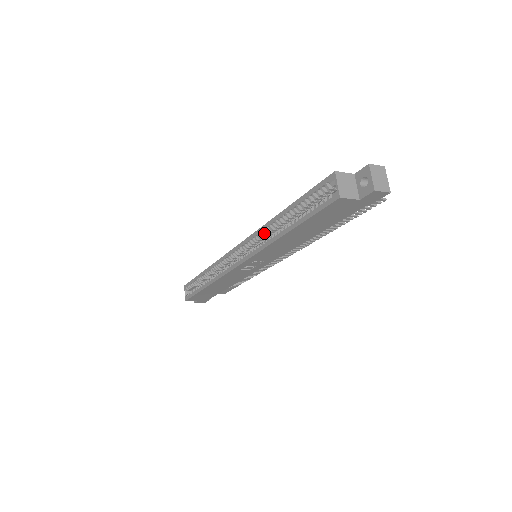
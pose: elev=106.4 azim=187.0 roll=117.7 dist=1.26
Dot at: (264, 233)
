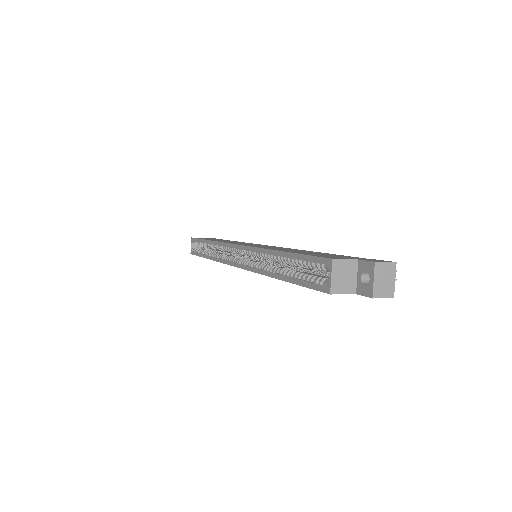
Dot at: (259, 256)
